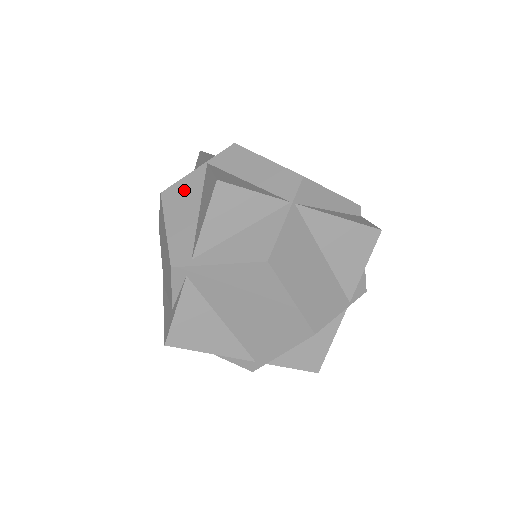
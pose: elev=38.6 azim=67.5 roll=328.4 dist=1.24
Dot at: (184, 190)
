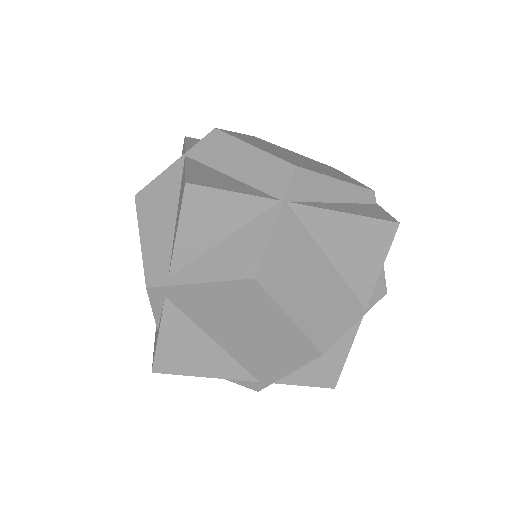
Dot at: (160, 191)
